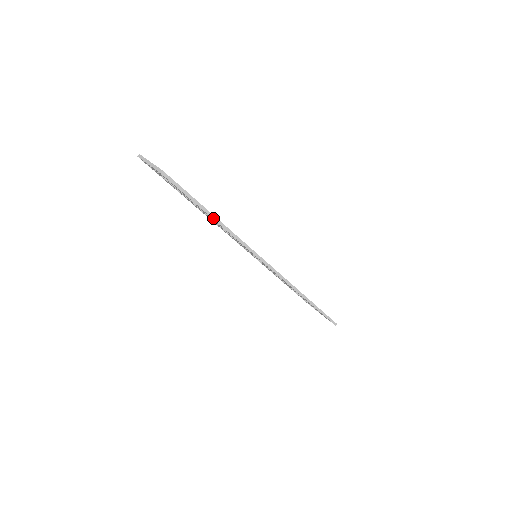
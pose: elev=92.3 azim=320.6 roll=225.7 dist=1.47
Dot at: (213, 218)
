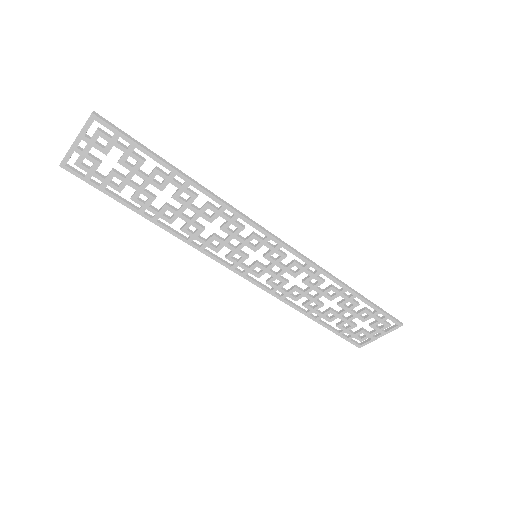
Dot at: (178, 172)
